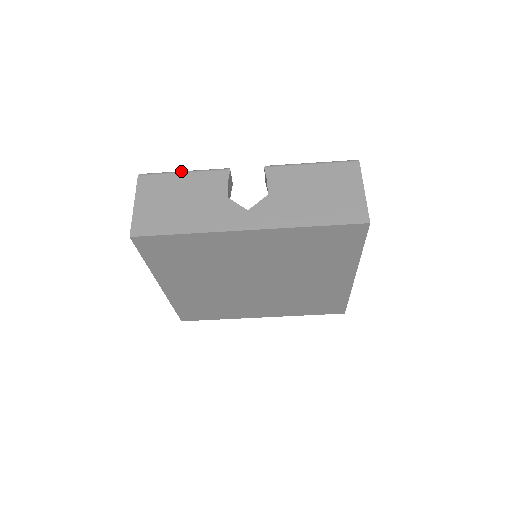
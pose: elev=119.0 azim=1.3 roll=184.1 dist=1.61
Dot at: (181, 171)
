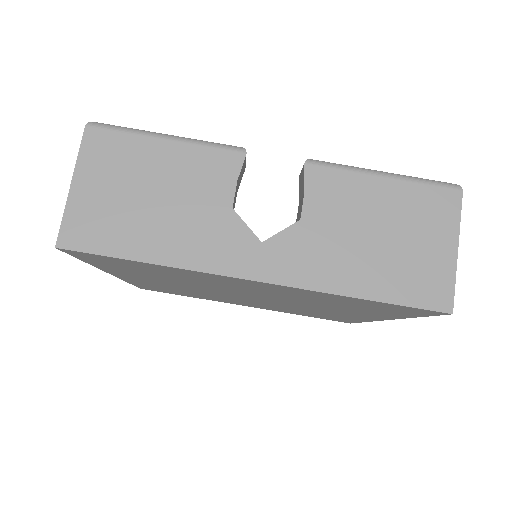
Dot at: (162, 134)
